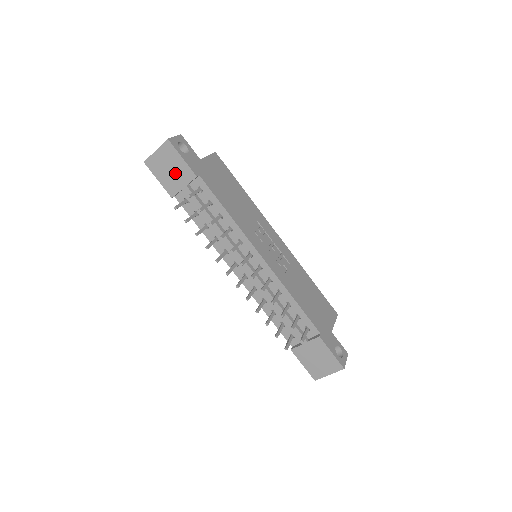
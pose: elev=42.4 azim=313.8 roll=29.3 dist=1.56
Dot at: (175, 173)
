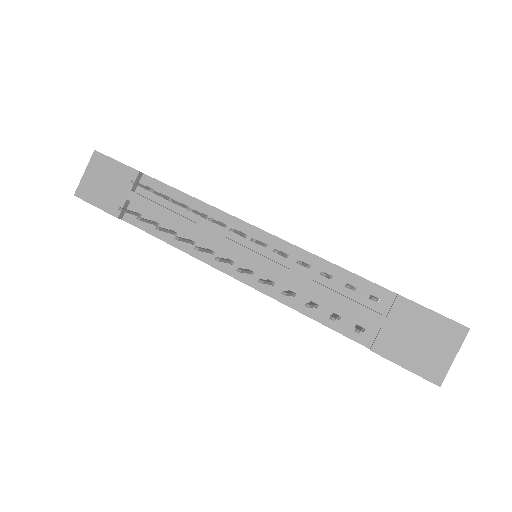
Dot at: (113, 184)
